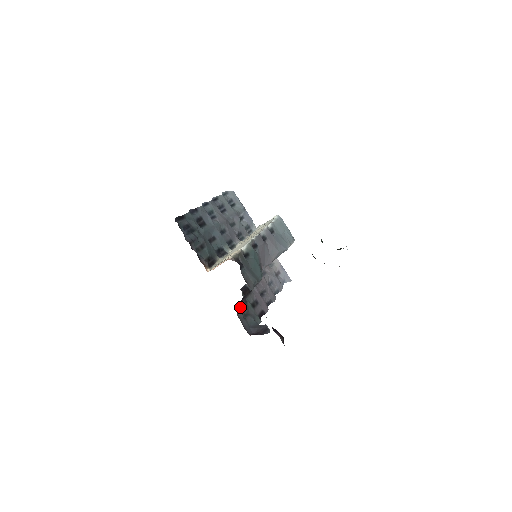
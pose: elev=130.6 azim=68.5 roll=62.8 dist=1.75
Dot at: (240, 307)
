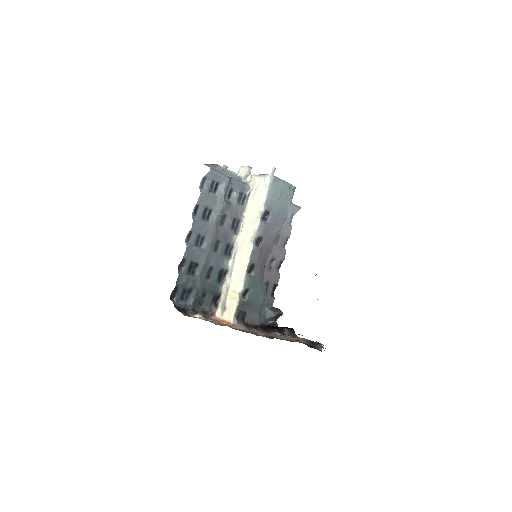
Dot at: occluded
